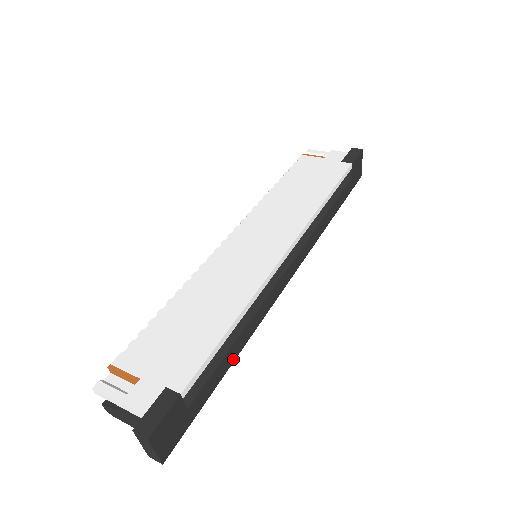
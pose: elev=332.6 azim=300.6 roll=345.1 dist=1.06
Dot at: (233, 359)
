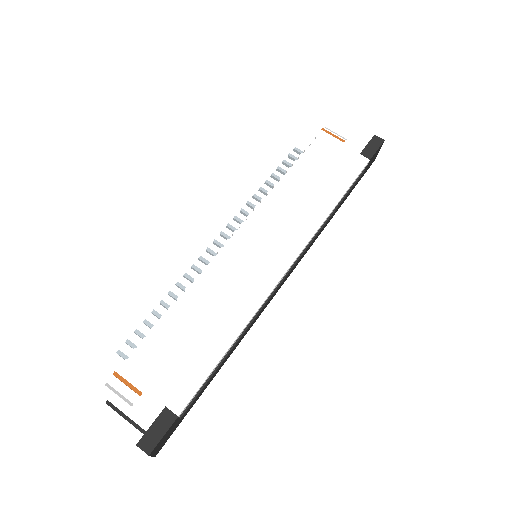
Dot at: occluded
